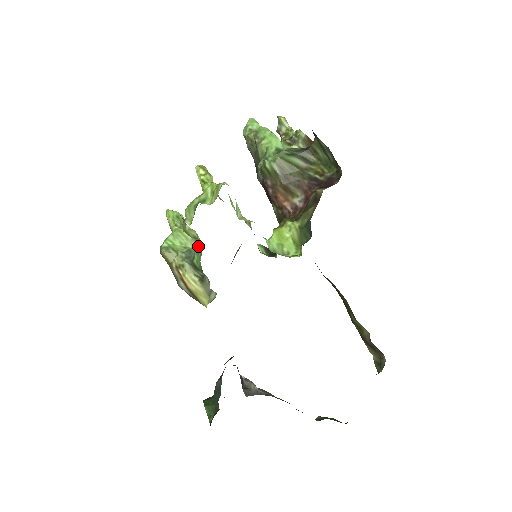
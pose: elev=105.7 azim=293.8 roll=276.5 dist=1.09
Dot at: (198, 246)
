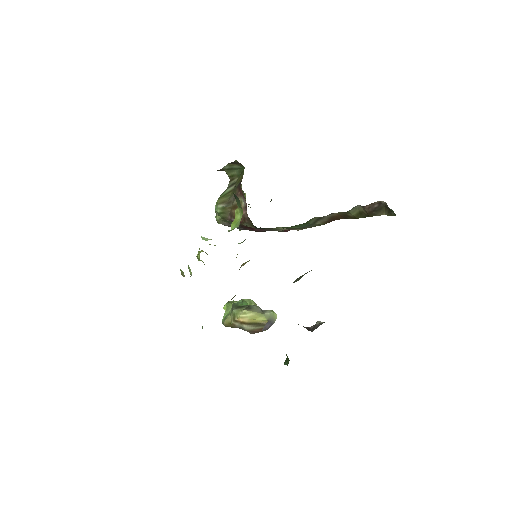
Dot at: (246, 301)
